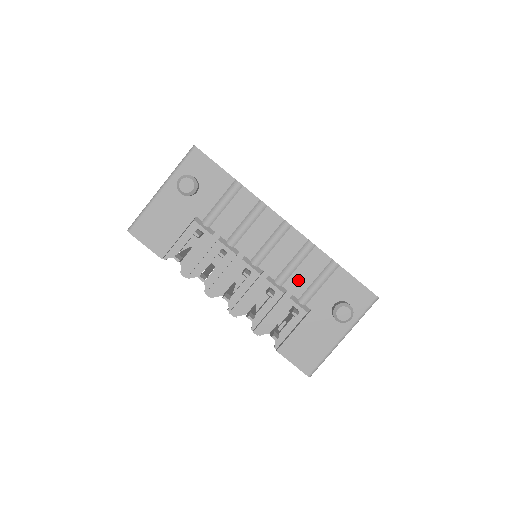
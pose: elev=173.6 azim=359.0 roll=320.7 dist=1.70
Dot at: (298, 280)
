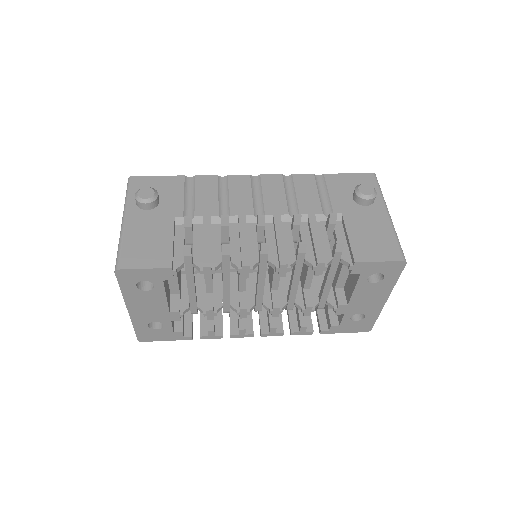
Dot at: (306, 202)
